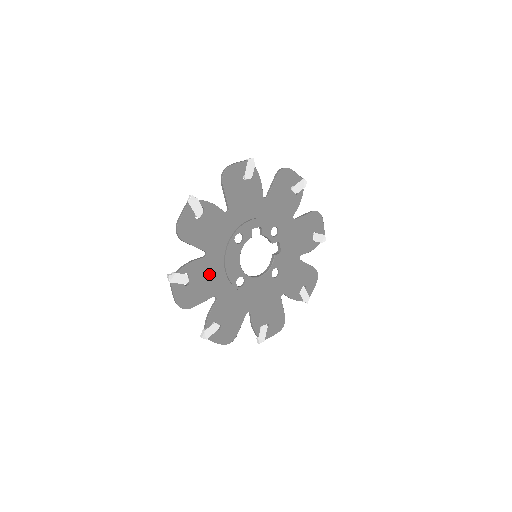
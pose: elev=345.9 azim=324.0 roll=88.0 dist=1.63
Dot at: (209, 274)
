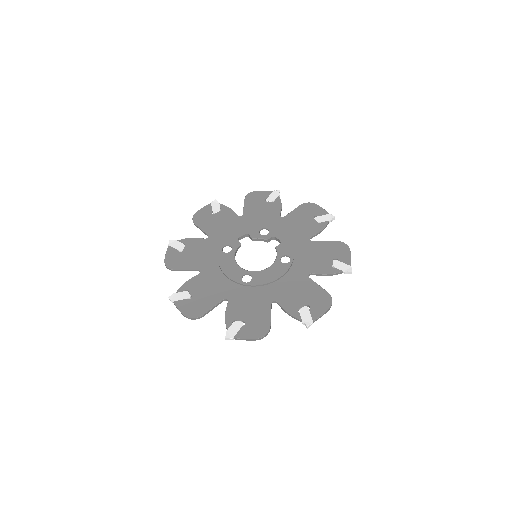
Dot at: (210, 284)
